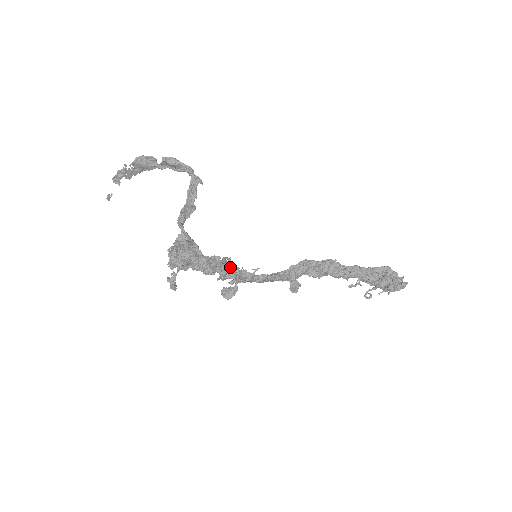
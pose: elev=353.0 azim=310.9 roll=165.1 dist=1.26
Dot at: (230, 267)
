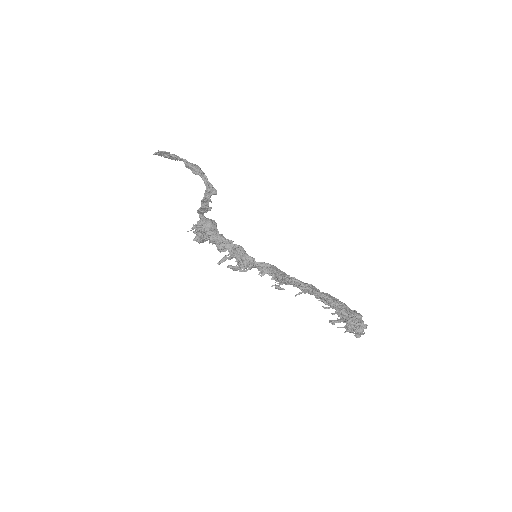
Dot at: (235, 256)
